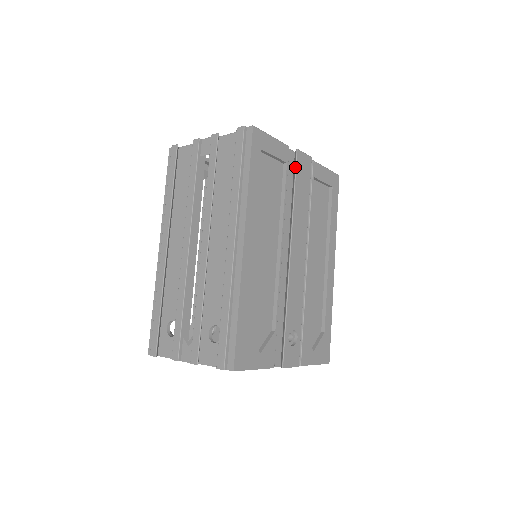
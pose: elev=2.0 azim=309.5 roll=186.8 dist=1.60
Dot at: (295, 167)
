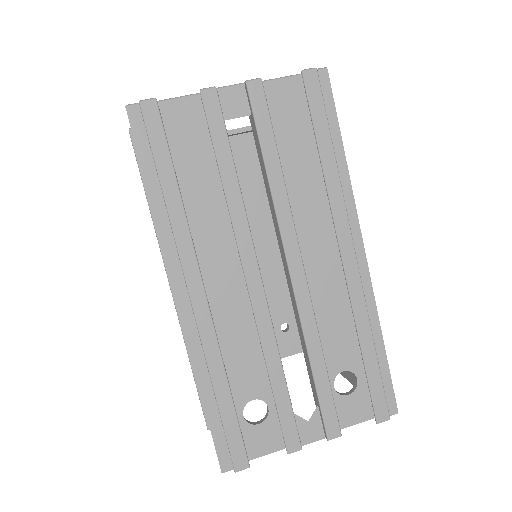
Dot at: occluded
